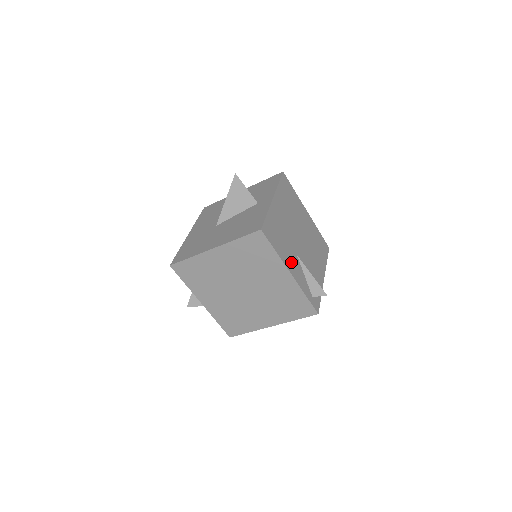
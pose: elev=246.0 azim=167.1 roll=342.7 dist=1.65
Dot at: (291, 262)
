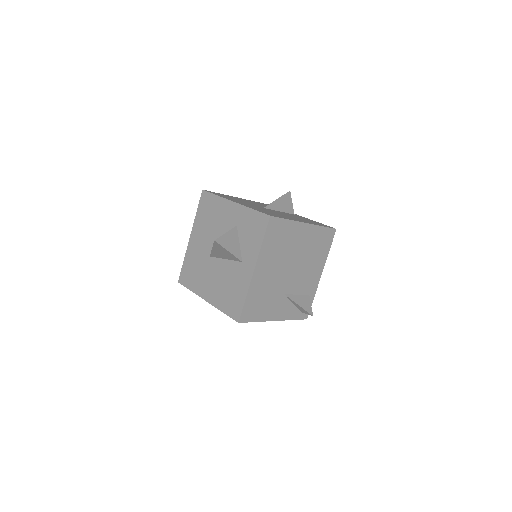
Dot at: (276, 310)
